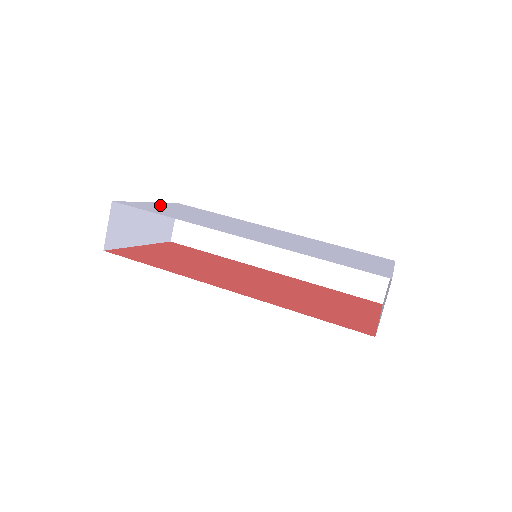
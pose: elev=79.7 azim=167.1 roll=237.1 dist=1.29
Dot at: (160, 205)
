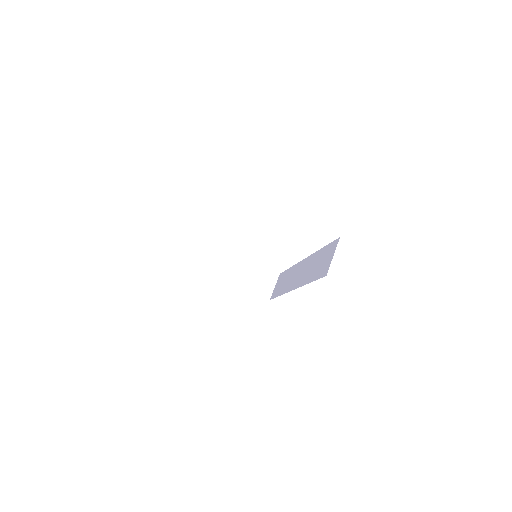
Dot at: occluded
